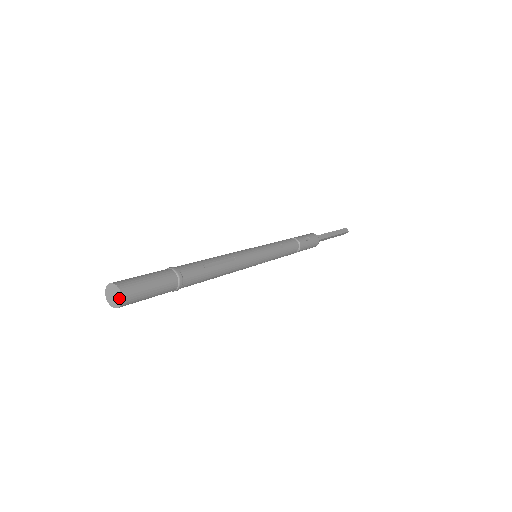
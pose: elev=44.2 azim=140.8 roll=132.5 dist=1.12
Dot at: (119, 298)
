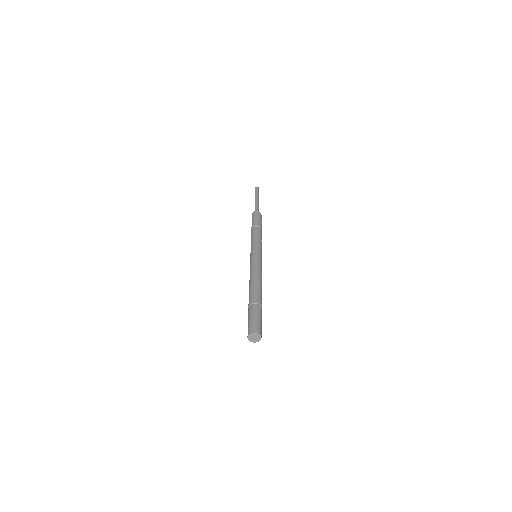
Dot at: (259, 339)
